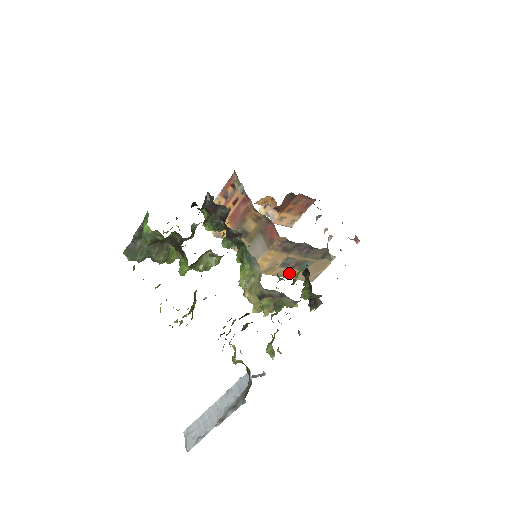
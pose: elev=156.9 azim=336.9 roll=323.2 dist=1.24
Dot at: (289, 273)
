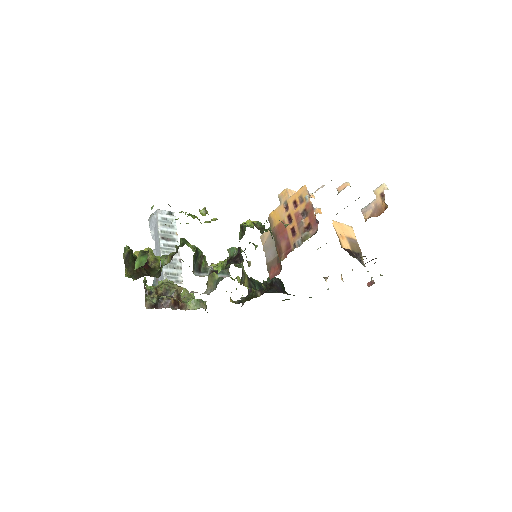
Dot at: occluded
